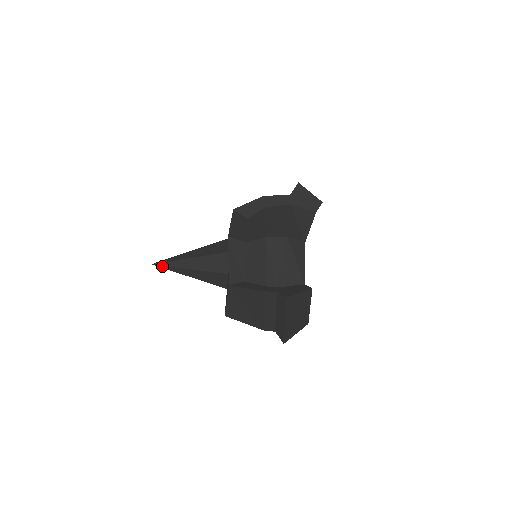
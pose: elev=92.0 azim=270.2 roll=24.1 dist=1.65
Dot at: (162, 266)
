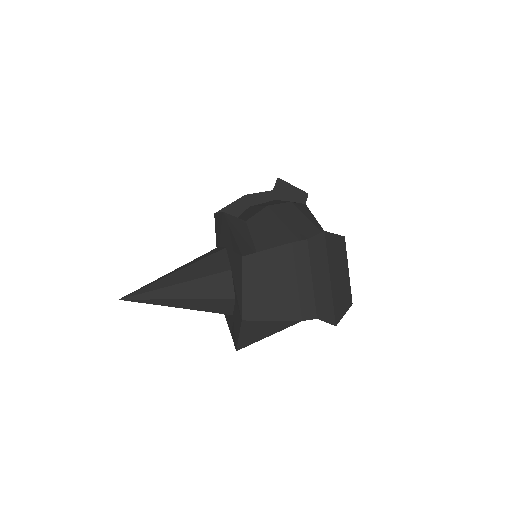
Dot at: (135, 296)
